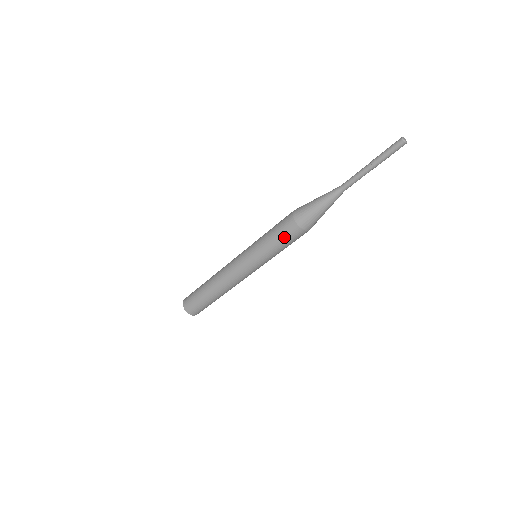
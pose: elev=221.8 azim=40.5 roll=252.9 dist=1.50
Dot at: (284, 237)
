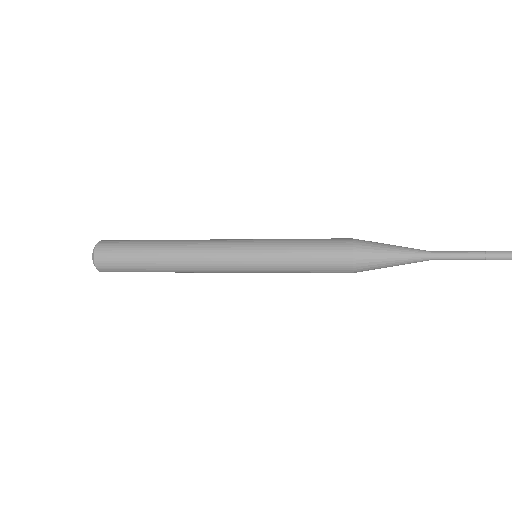
Dot at: occluded
